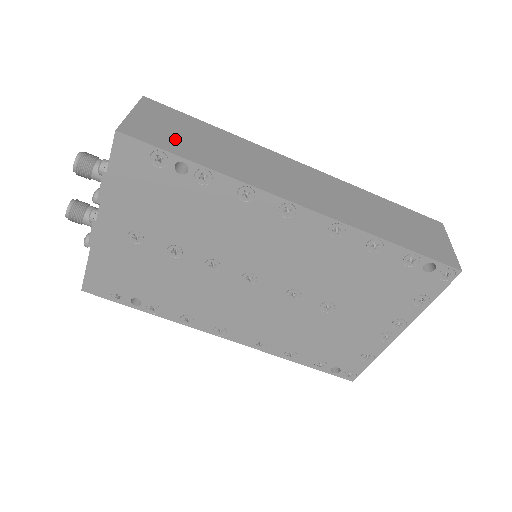
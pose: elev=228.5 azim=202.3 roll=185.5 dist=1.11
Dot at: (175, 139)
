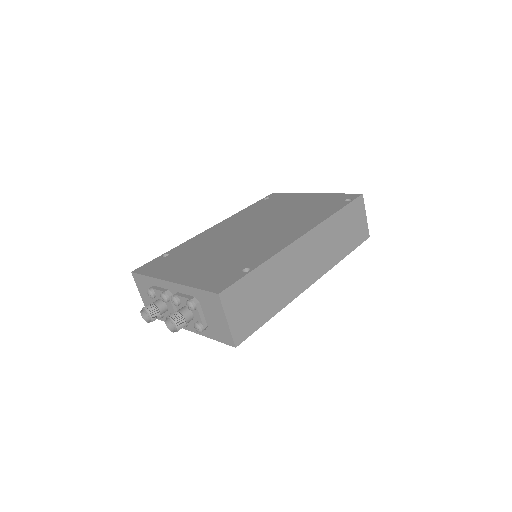
Dot at: (255, 313)
